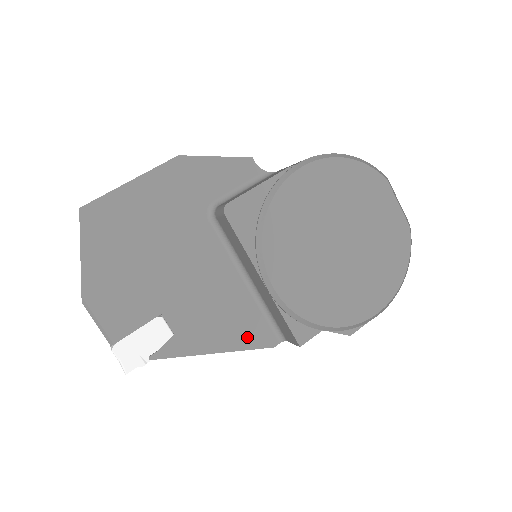
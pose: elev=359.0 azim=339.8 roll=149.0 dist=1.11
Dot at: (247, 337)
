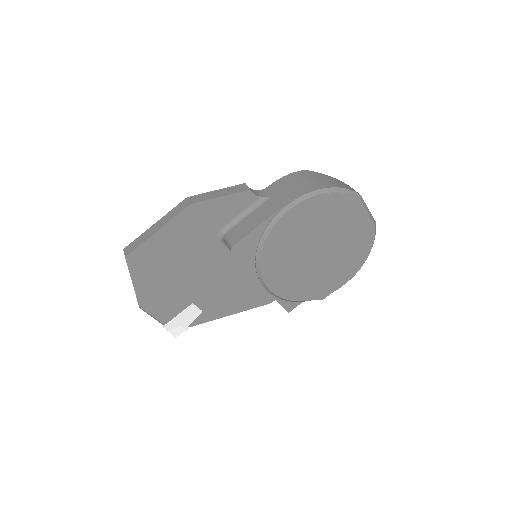
Dot at: (252, 302)
